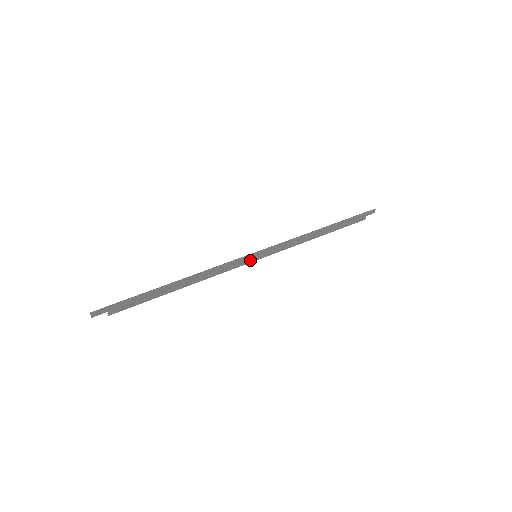
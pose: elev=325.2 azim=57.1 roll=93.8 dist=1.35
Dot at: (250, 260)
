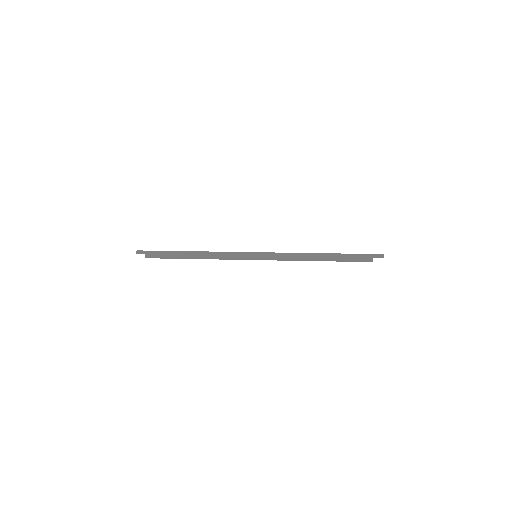
Dot at: (250, 257)
